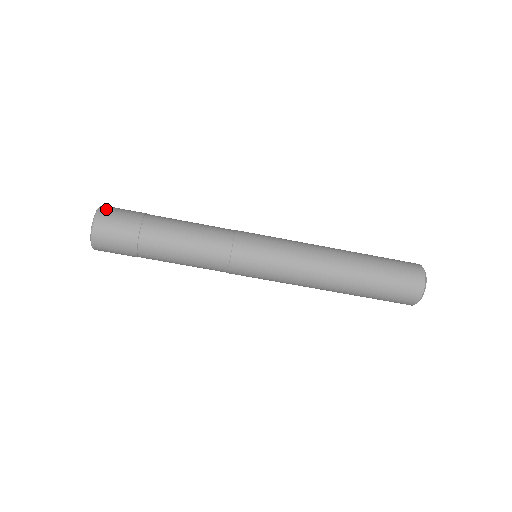
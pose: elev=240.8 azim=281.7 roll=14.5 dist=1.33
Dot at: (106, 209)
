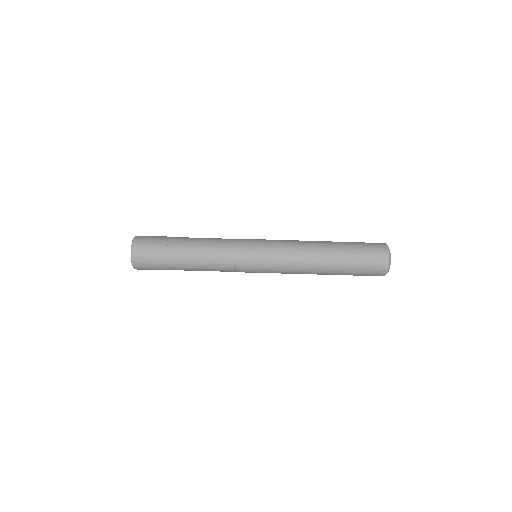
Dot at: occluded
